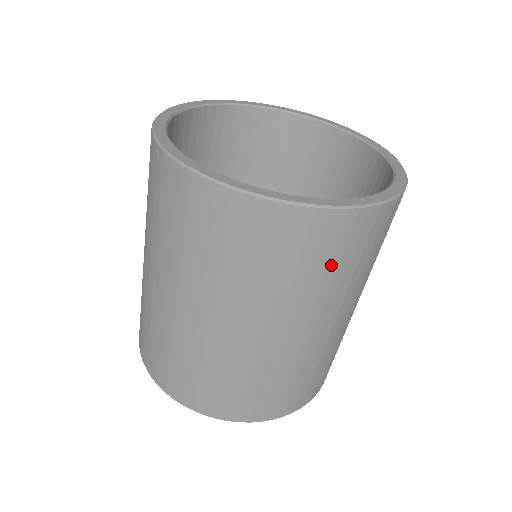
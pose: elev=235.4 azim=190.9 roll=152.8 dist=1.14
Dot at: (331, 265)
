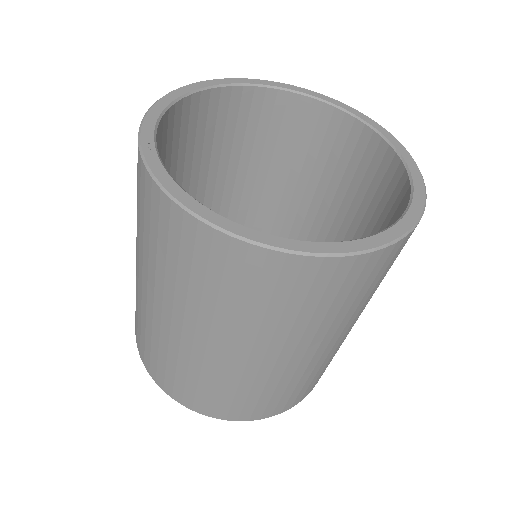
Dot at: (308, 305)
